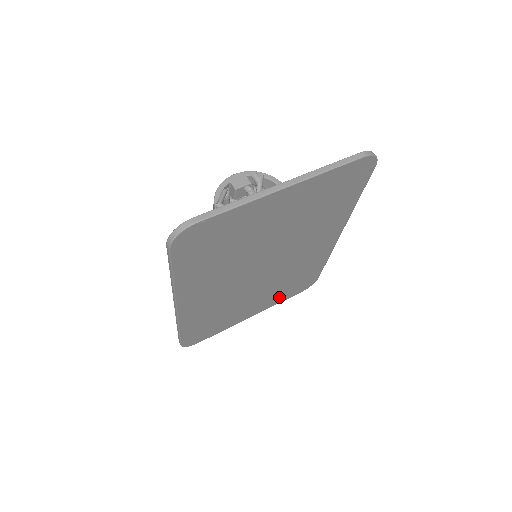
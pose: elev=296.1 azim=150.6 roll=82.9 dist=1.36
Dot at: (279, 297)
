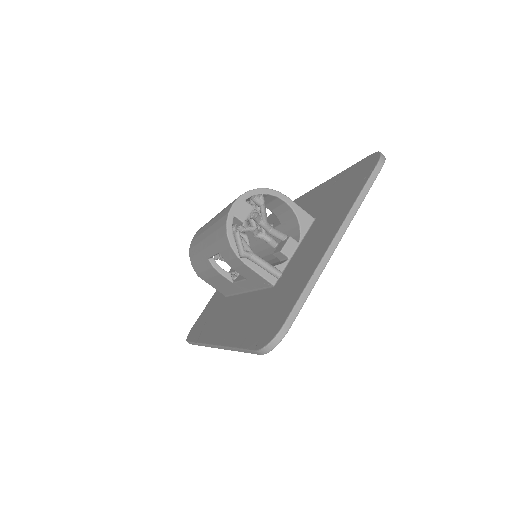
Dot at: occluded
